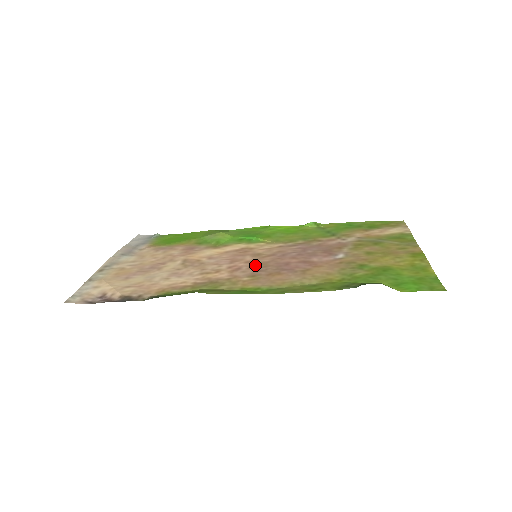
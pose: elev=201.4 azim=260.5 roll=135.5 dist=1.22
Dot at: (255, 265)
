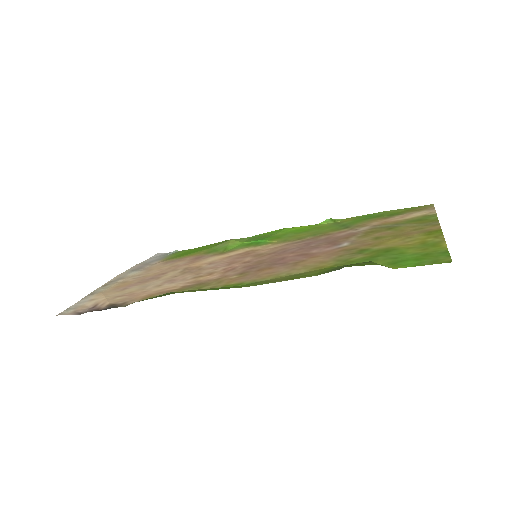
Dot at: (250, 264)
